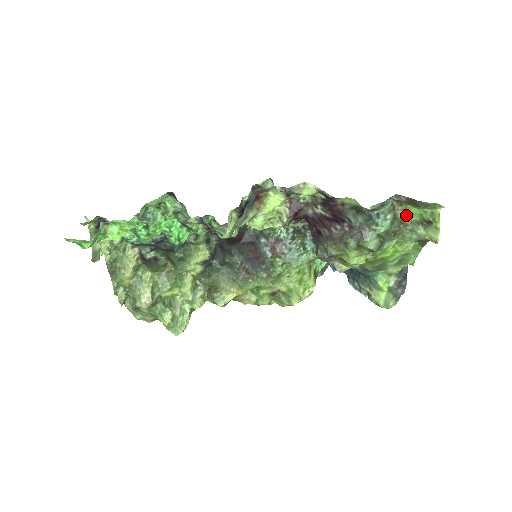
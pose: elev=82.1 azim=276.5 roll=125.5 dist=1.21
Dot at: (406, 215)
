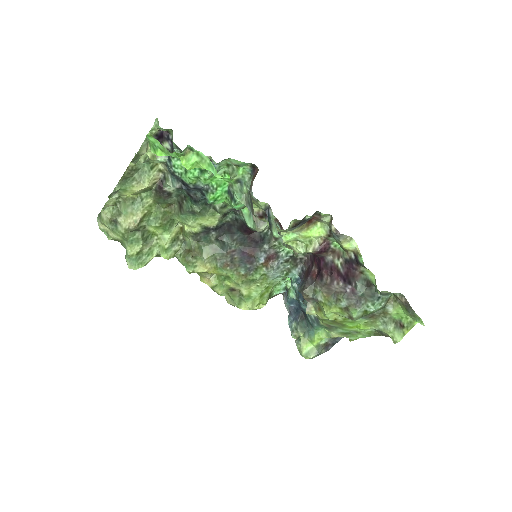
Dot at: (392, 310)
